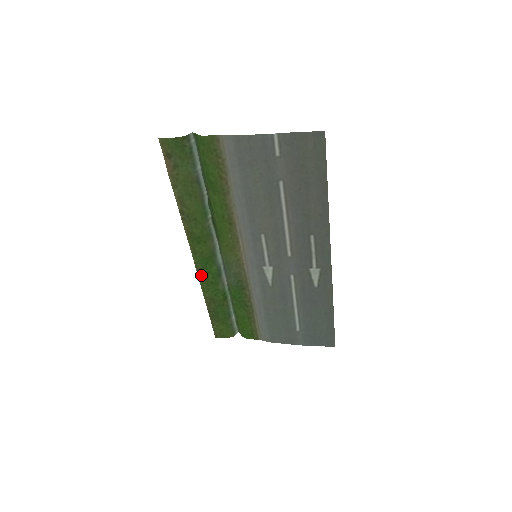
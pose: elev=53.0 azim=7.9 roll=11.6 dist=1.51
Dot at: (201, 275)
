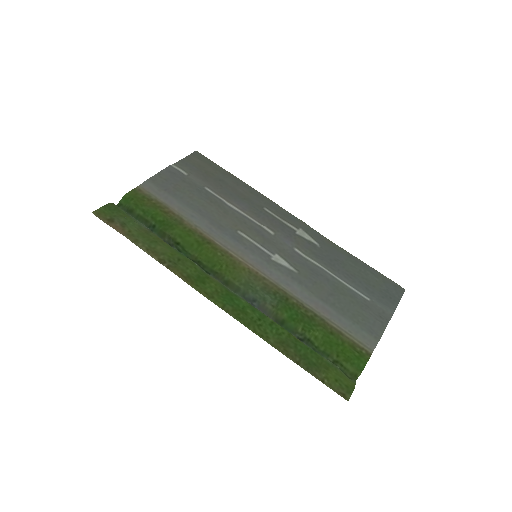
Dot at: (241, 319)
